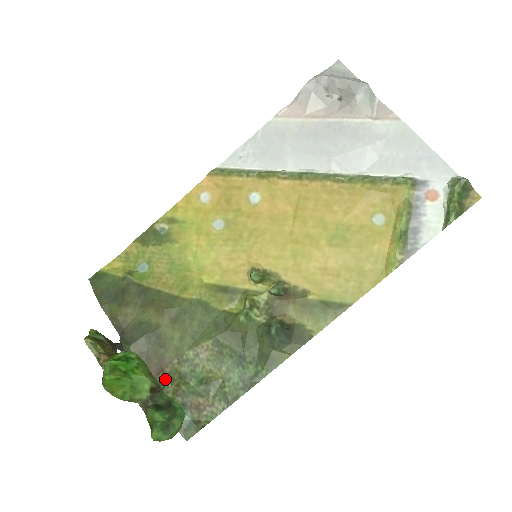
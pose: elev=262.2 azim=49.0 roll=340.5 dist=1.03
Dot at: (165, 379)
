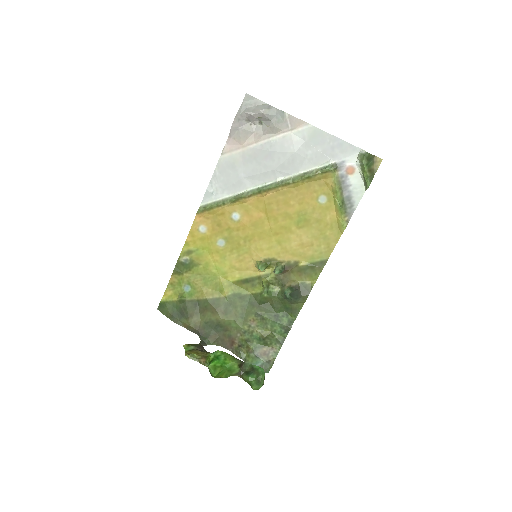
Dot at: (238, 347)
